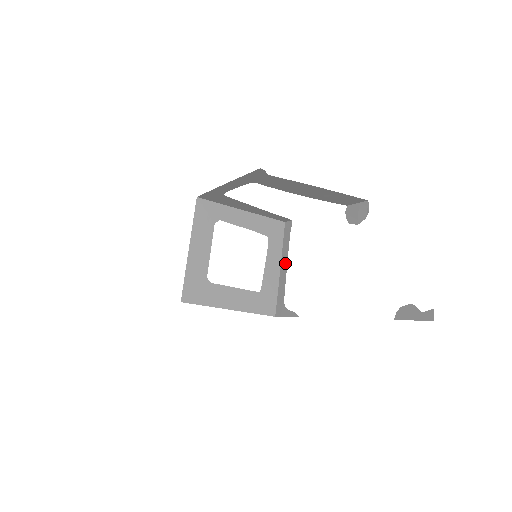
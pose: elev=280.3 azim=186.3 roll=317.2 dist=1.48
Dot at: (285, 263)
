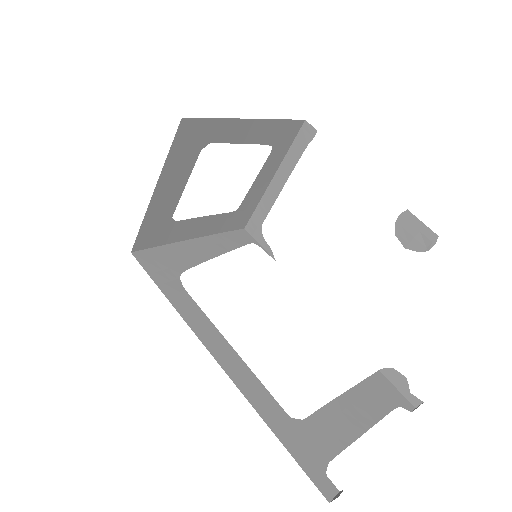
Dot at: (282, 181)
